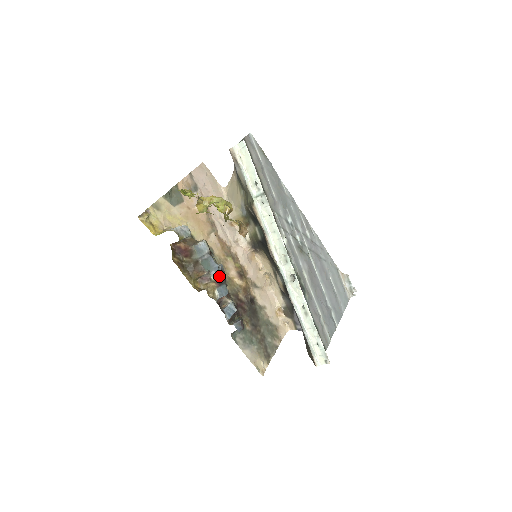
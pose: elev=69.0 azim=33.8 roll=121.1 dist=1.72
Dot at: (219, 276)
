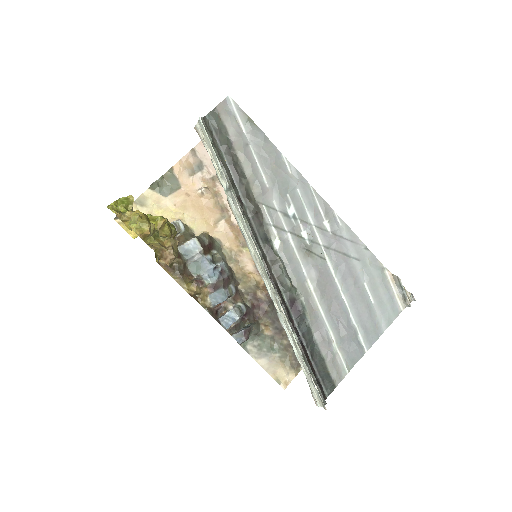
Dot at: (214, 279)
